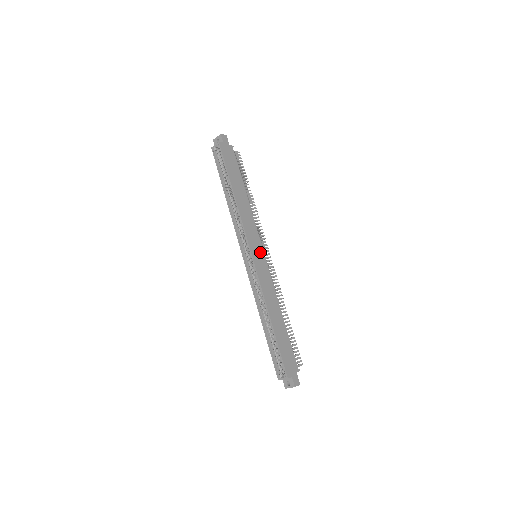
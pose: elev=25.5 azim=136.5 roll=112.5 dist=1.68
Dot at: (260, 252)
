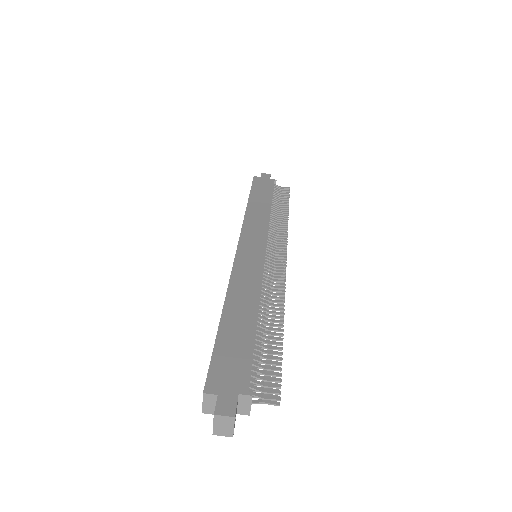
Dot at: (258, 246)
